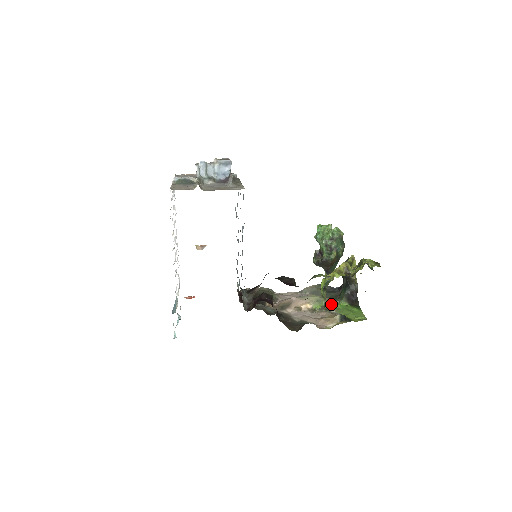
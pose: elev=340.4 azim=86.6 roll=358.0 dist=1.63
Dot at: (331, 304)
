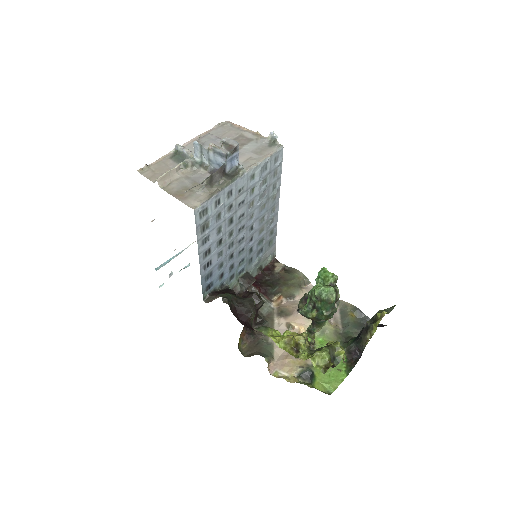
Dot at: occluded
